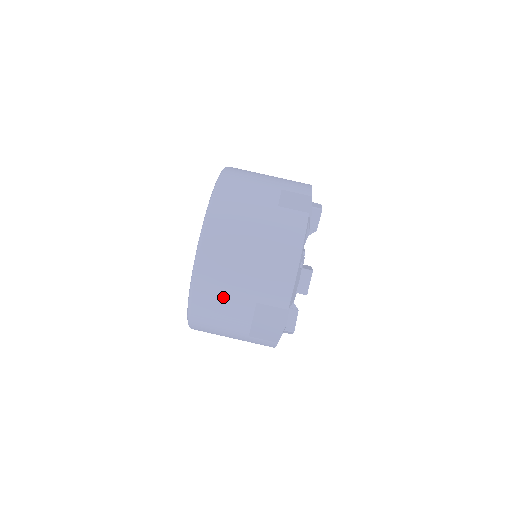
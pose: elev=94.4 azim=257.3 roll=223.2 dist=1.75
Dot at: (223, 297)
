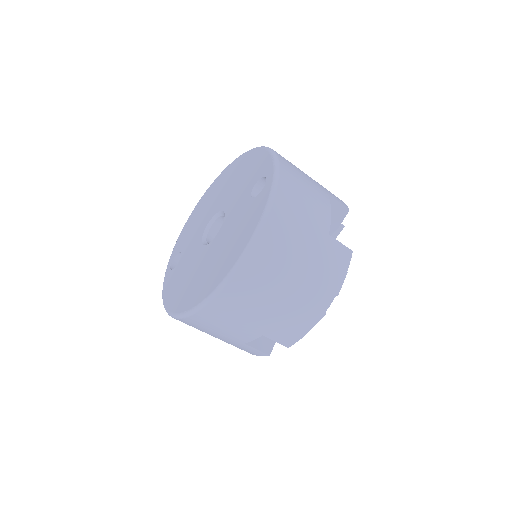
Dot at: occluded
